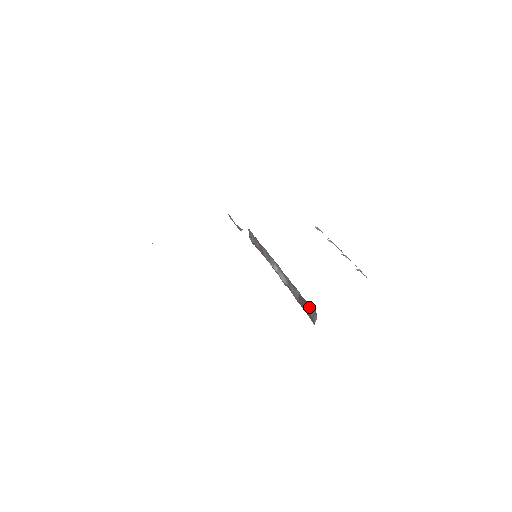
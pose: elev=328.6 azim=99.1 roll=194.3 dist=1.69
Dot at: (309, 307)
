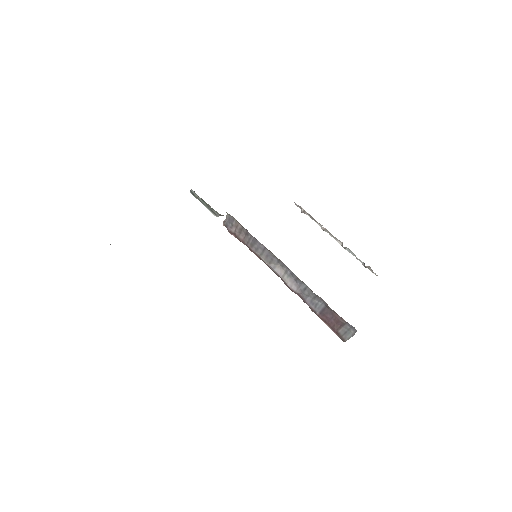
Dot at: (342, 323)
